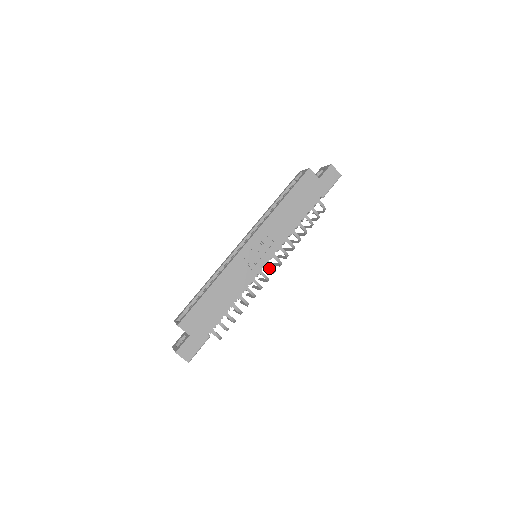
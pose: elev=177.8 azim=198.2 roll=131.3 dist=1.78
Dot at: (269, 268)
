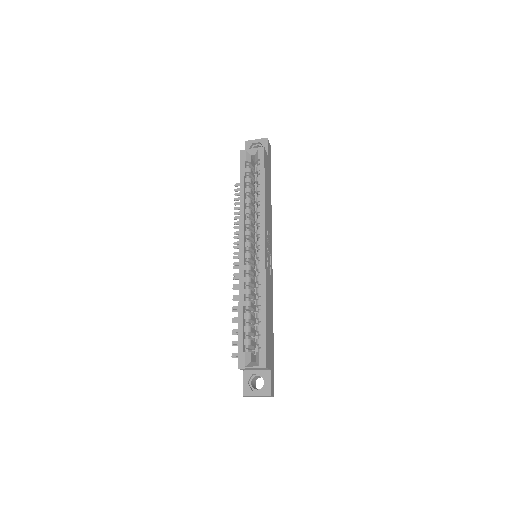
Dot at: occluded
